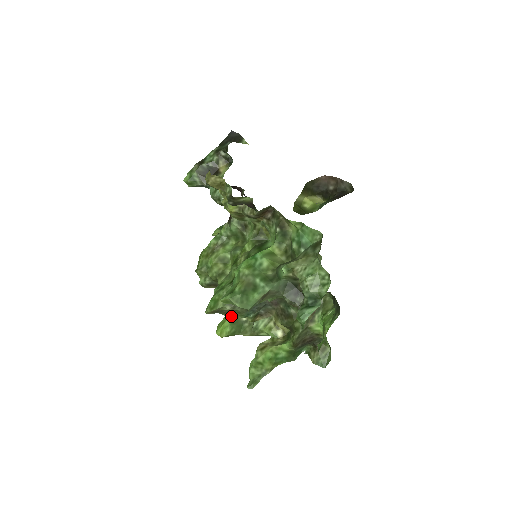
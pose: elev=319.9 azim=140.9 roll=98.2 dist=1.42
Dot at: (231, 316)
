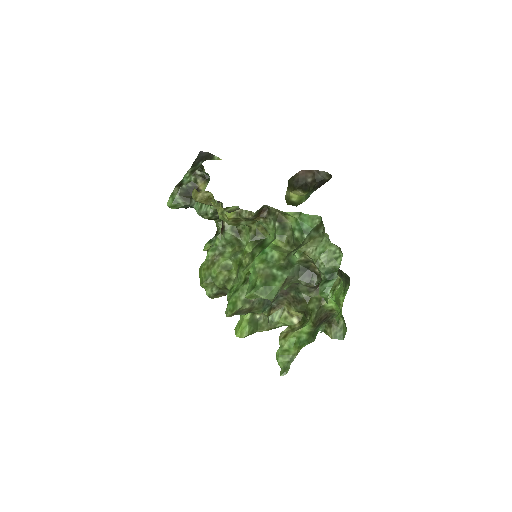
Dot at: (246, 316)
